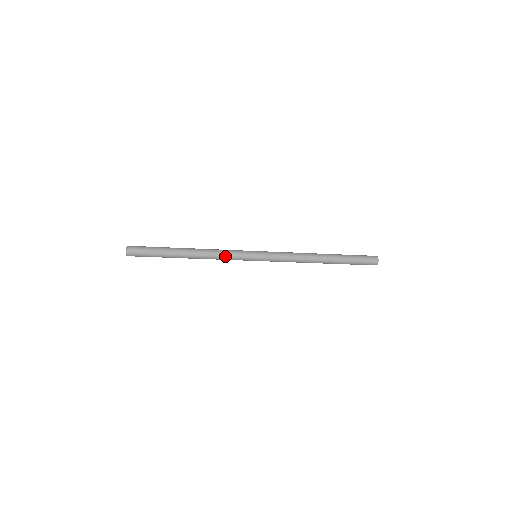
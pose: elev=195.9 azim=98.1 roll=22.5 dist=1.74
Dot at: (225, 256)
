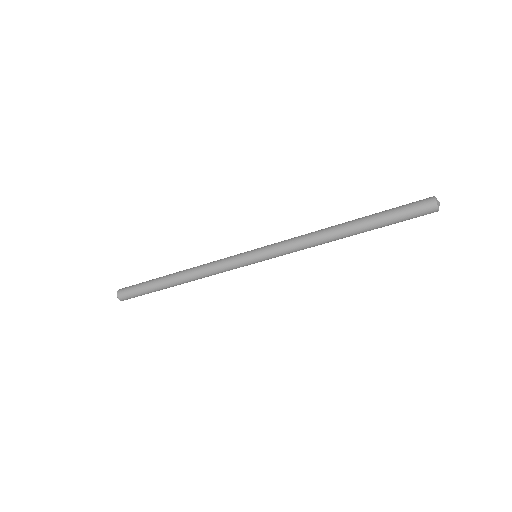
Dot at: (216, 267)
